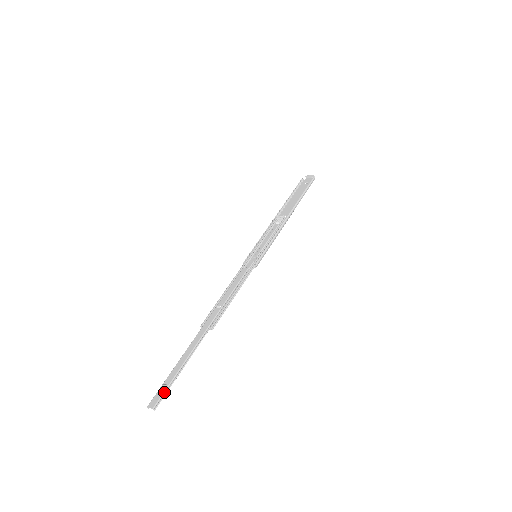
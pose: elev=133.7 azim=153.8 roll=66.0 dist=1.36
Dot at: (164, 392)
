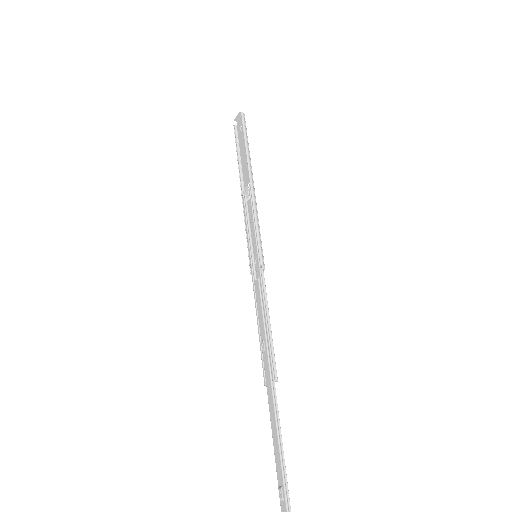
Dot at: (285, 498)
